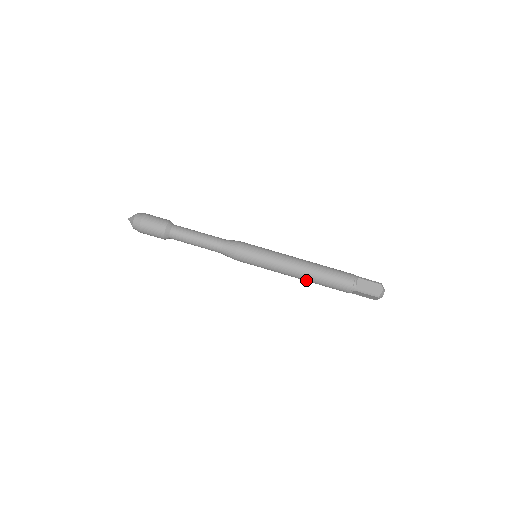
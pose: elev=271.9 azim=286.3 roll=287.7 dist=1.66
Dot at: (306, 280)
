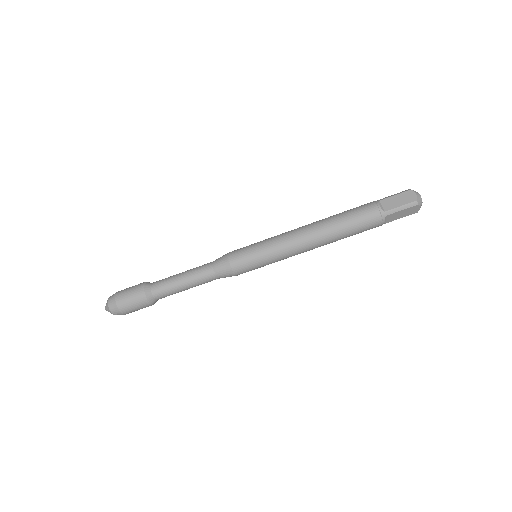
Dot at: (325, 243)
